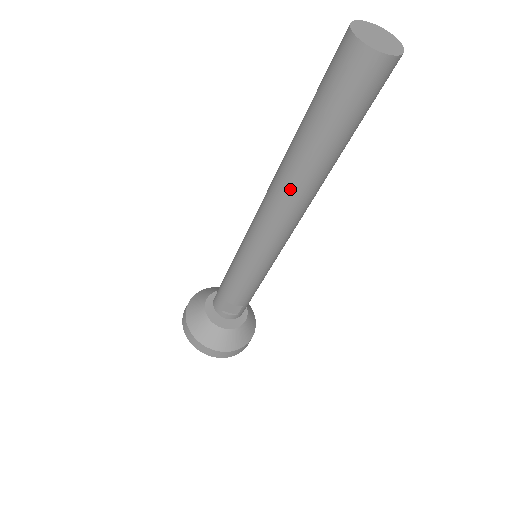
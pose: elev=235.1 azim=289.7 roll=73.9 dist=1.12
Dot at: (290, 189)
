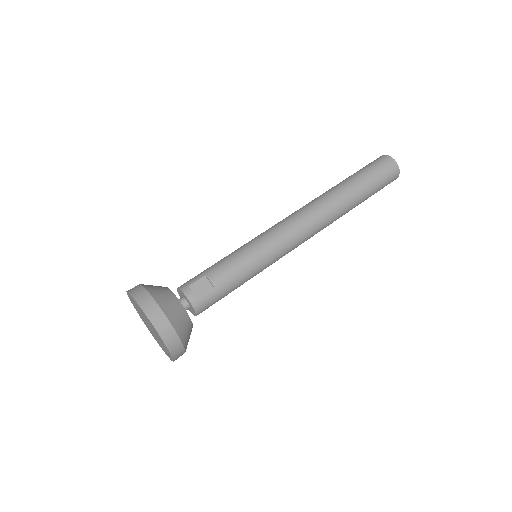
Dot at: (324, 200)
